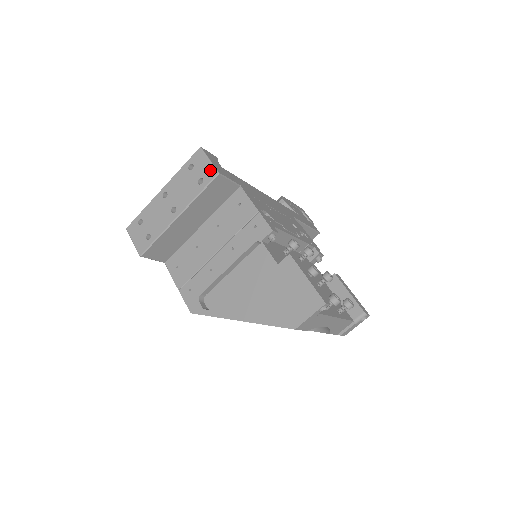
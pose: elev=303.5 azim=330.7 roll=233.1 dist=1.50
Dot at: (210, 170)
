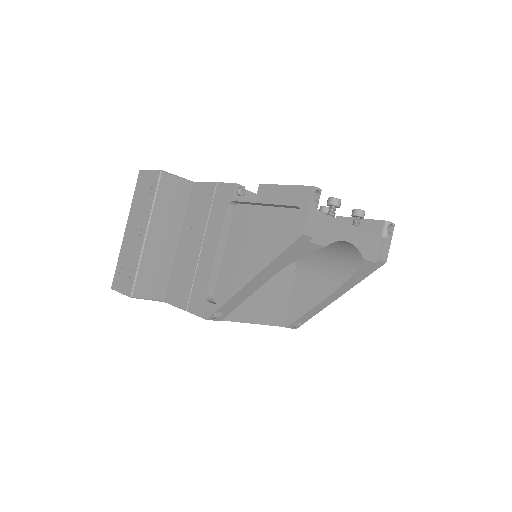
Dot at: (154, 175)
